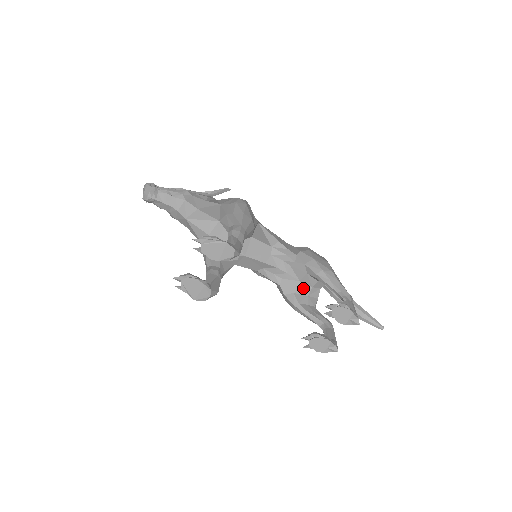
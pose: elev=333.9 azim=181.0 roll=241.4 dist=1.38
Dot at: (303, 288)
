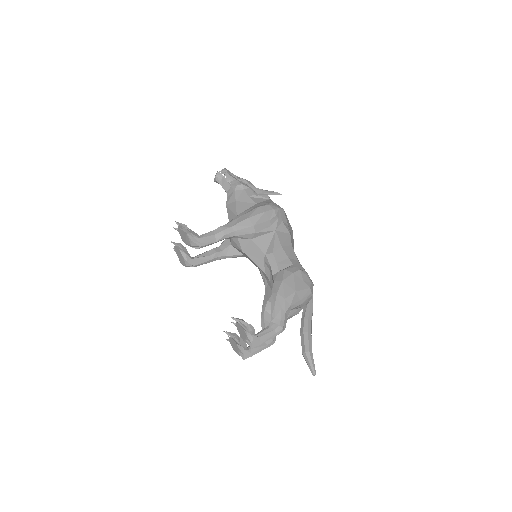
Dot at: occluded
